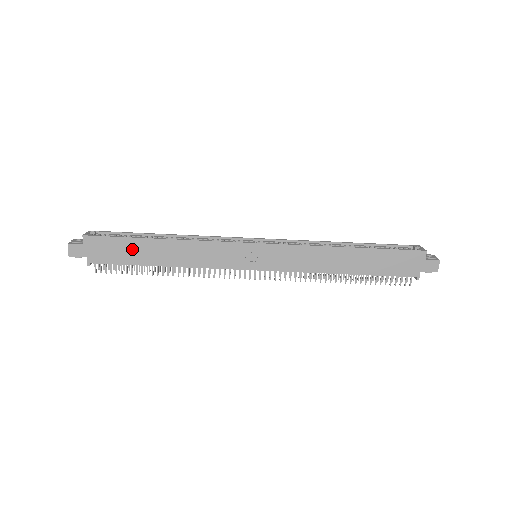
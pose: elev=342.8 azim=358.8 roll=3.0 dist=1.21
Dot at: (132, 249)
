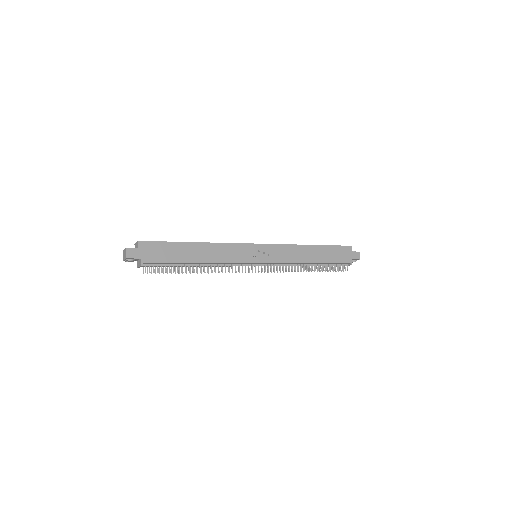
Dot at: (175, 251)
